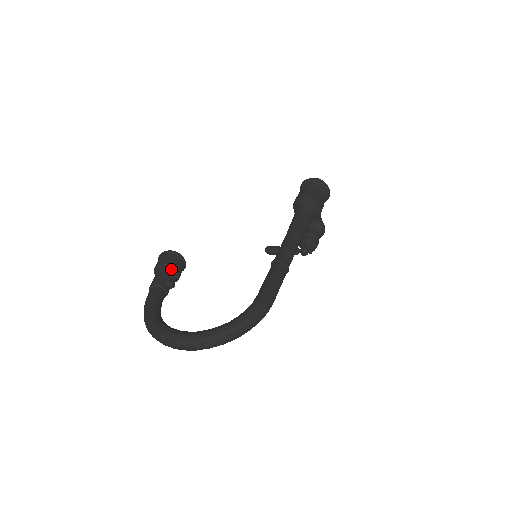
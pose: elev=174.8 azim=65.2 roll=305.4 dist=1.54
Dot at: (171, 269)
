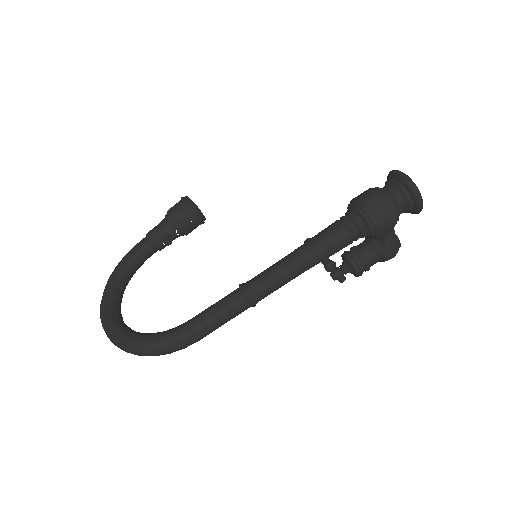
Dot at: (174, 223)
